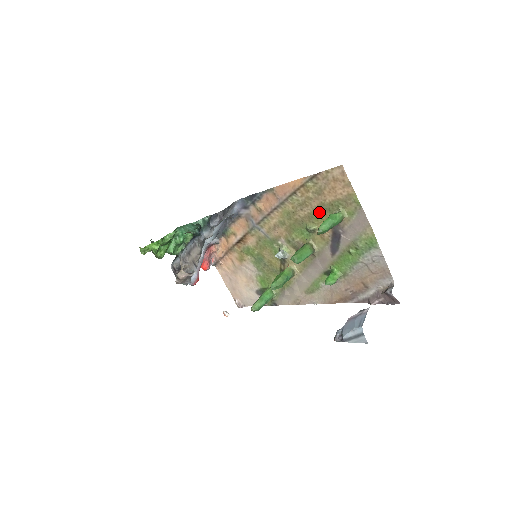
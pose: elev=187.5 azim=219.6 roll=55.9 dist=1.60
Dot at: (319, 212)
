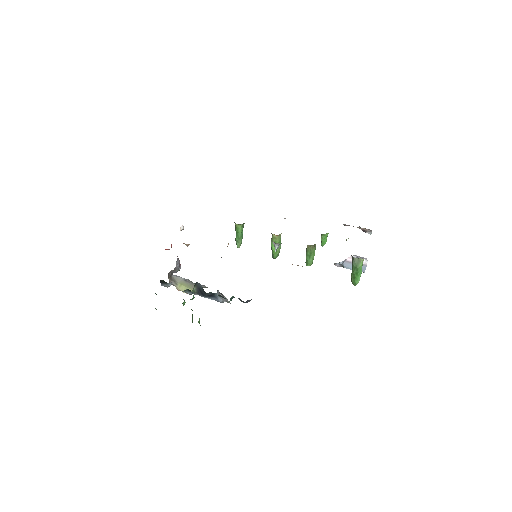
Dot at: occluded
